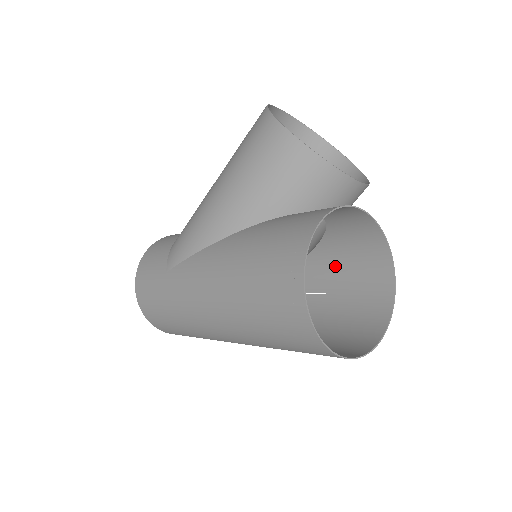
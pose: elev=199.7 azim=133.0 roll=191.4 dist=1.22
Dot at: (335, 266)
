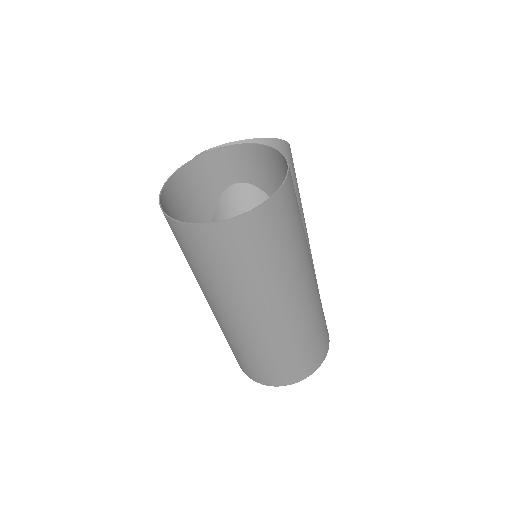
Dot at: occluded
